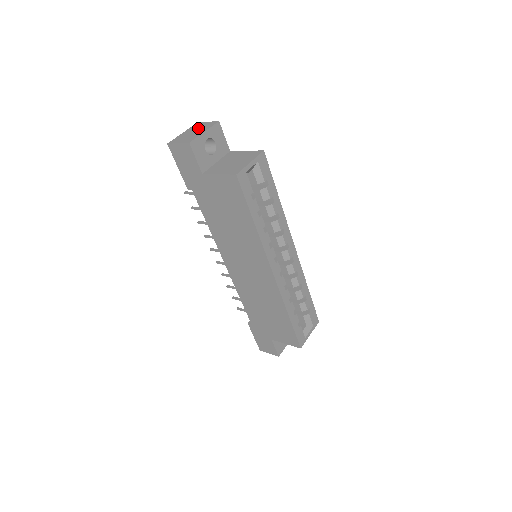
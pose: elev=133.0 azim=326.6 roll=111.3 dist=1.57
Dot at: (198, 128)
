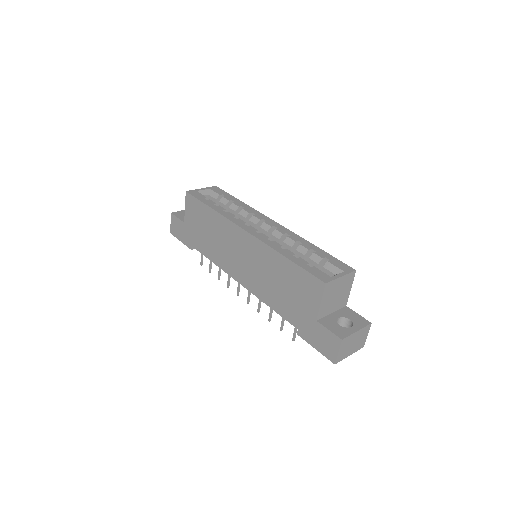
Dot at: occluded
